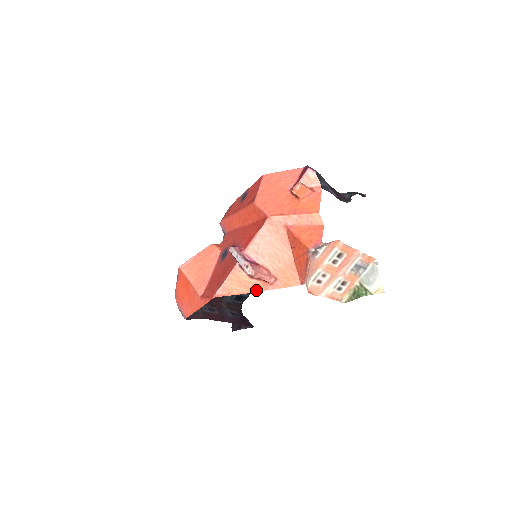
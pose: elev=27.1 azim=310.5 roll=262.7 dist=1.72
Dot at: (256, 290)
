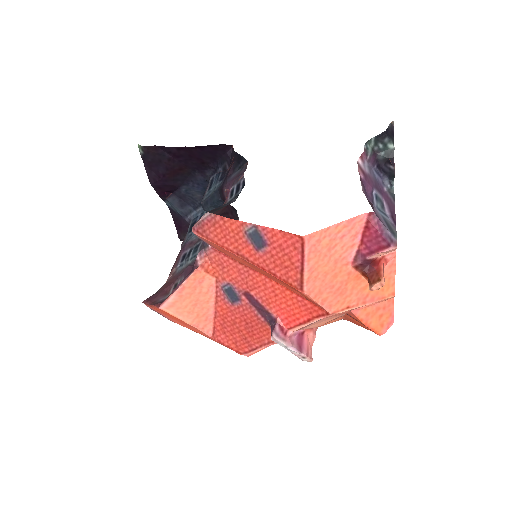
Dot at: occluded
